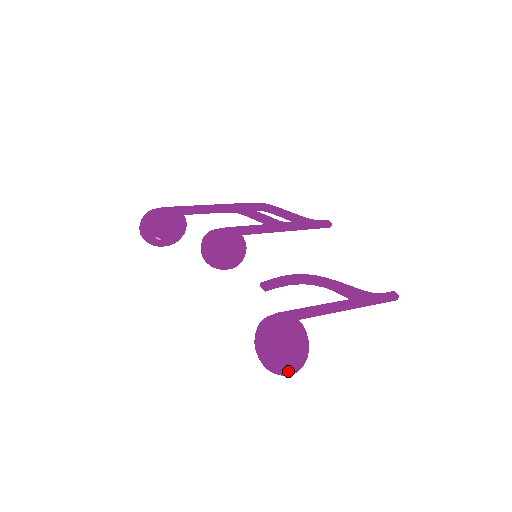
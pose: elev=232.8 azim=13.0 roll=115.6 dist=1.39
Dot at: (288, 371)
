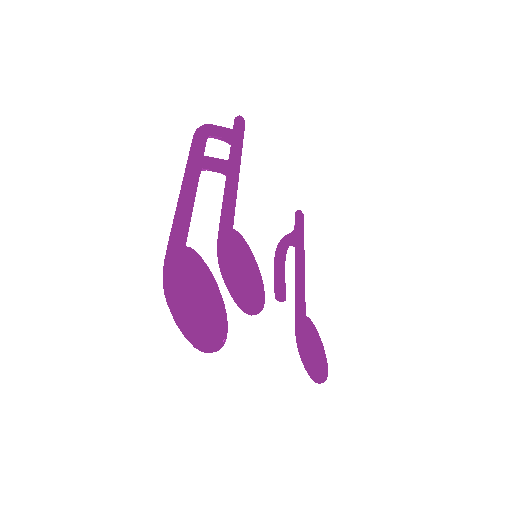
Dot at: (327, 374)
